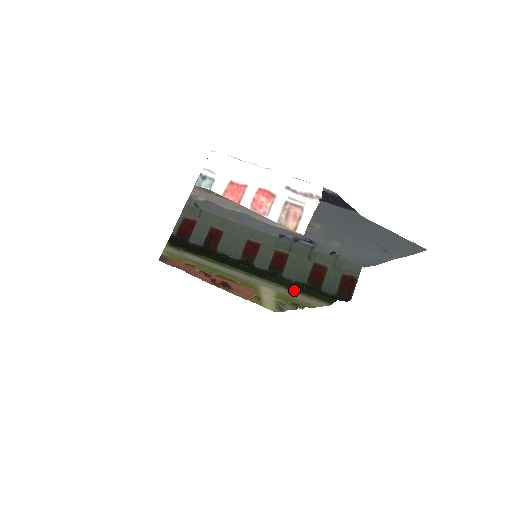
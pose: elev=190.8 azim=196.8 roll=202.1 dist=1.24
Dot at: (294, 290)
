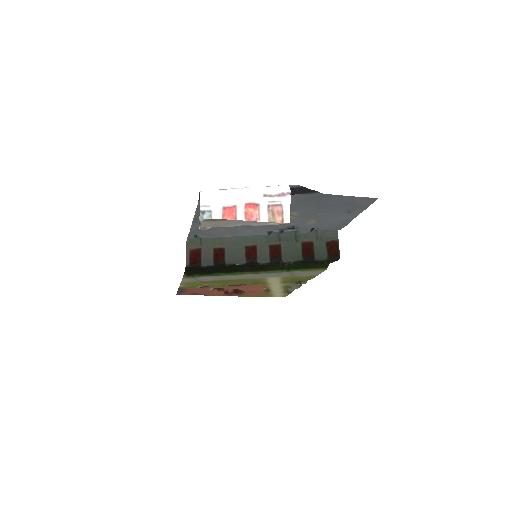
Dot at: (295, 270)
